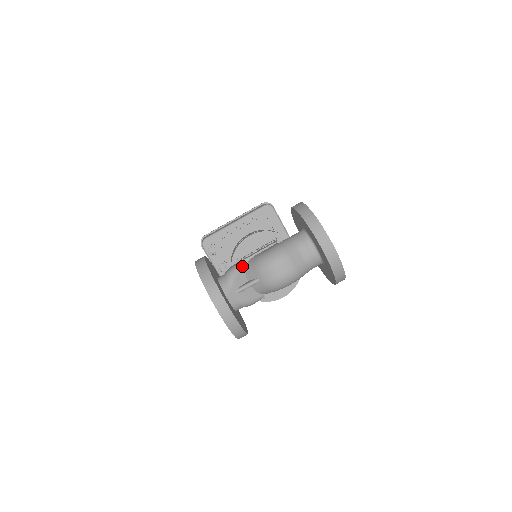
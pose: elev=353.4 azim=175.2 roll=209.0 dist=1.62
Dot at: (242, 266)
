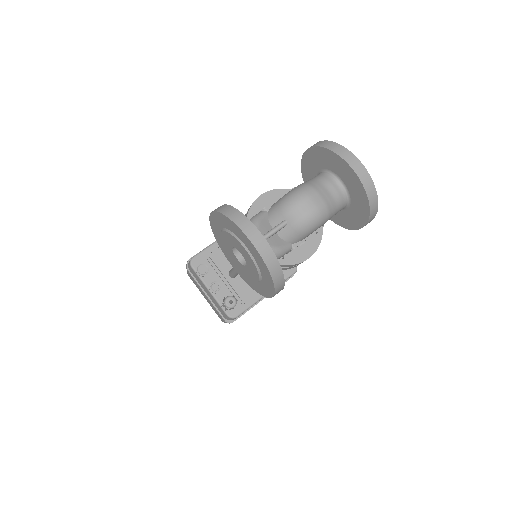
Dot at: (264, 213)
